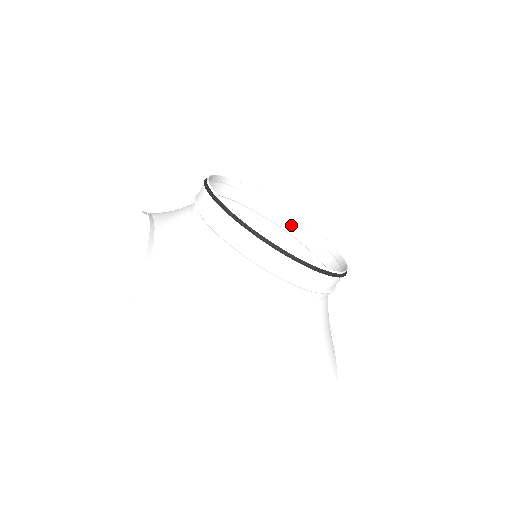
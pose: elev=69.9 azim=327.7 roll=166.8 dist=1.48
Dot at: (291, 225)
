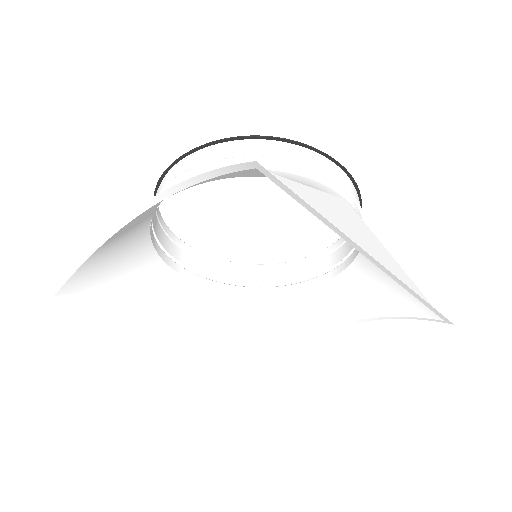
Dot at: (236, 274)
